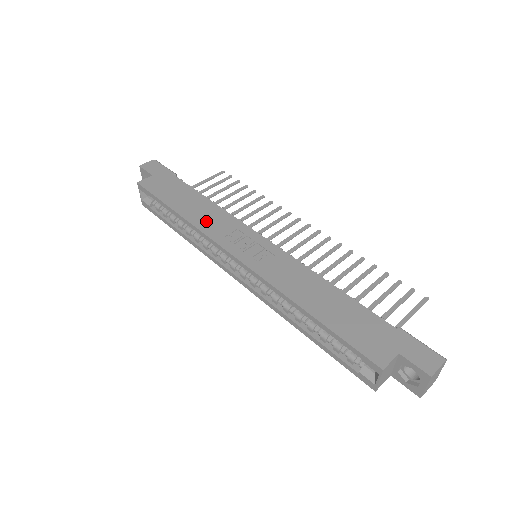
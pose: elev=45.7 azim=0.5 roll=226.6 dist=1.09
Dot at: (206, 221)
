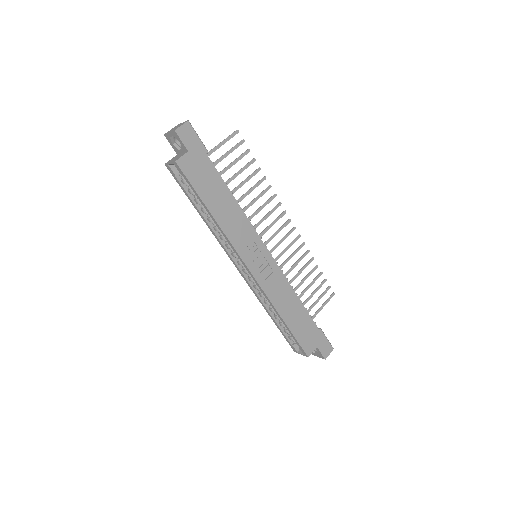
Dot at: (233, 229)
